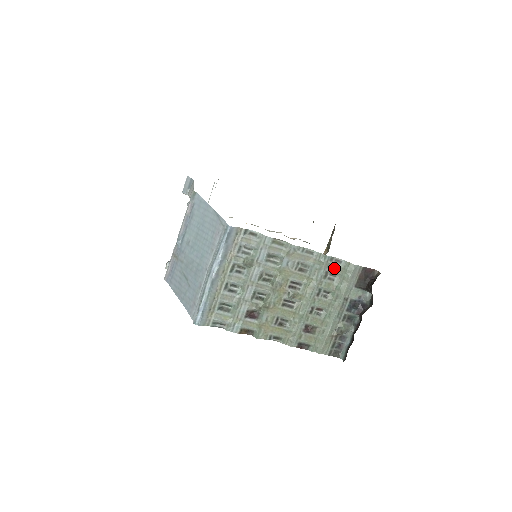
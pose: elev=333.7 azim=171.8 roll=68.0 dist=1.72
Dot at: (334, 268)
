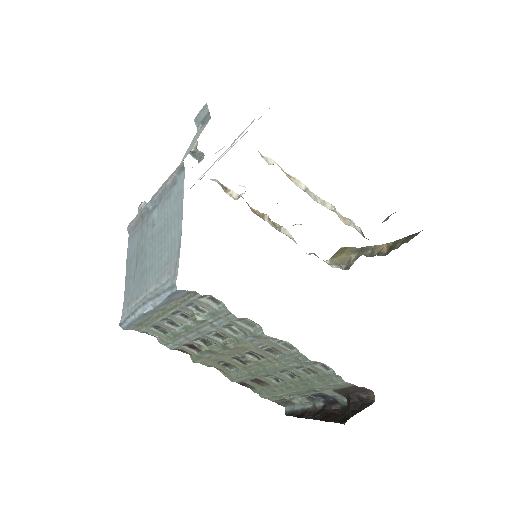
Dot at: (315, 369)
